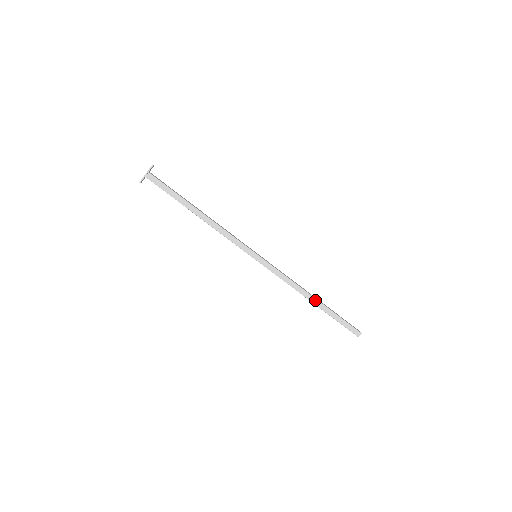
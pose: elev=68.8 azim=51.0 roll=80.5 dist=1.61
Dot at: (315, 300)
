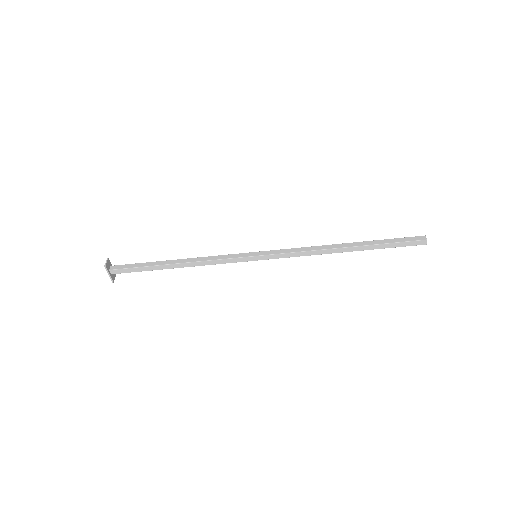
Dot at: (347, 249)
